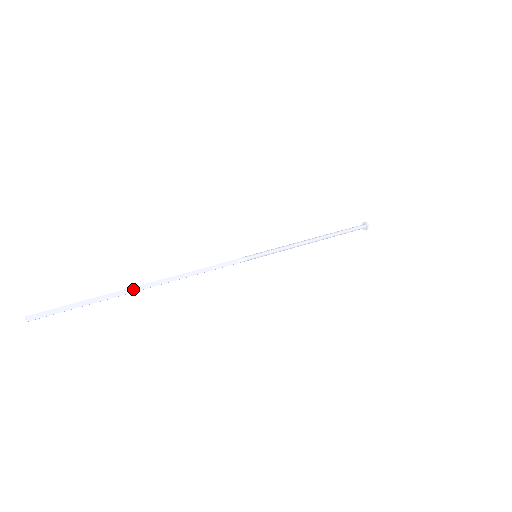
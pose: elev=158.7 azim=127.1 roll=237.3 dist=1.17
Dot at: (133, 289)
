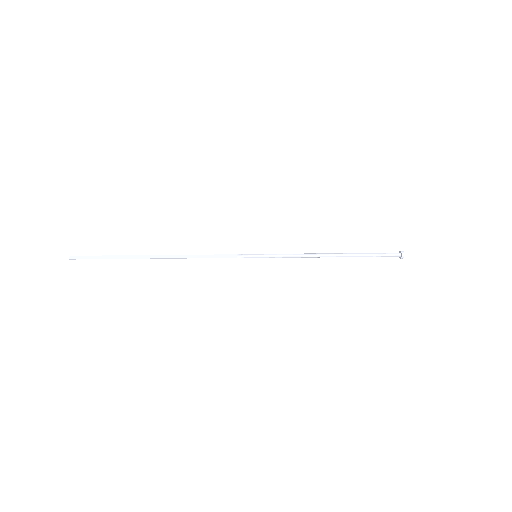
Dot at: (142, 256)
